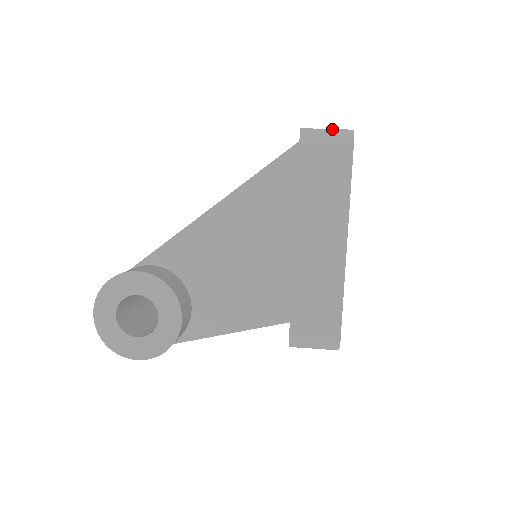
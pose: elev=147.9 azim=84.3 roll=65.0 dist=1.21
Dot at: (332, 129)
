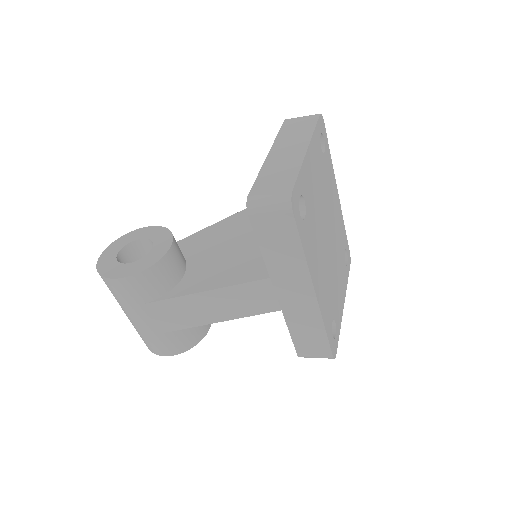
Dot at: occluded
